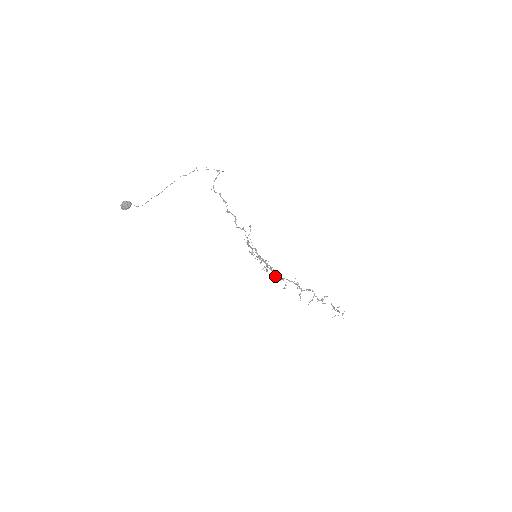
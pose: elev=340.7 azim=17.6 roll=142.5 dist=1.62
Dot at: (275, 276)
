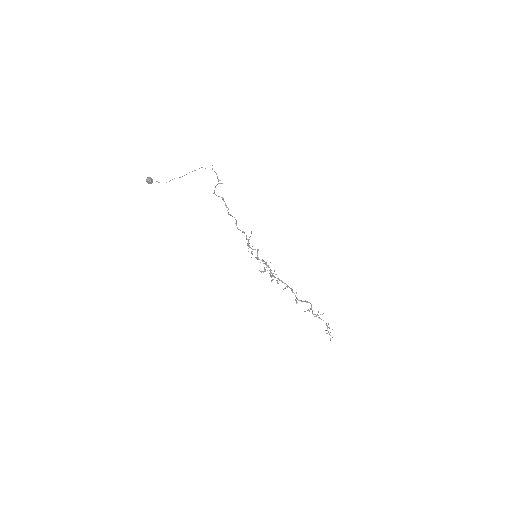
Dot at: (274, 277)
